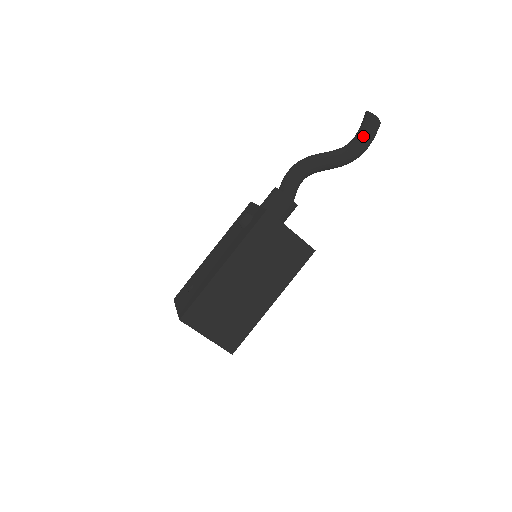
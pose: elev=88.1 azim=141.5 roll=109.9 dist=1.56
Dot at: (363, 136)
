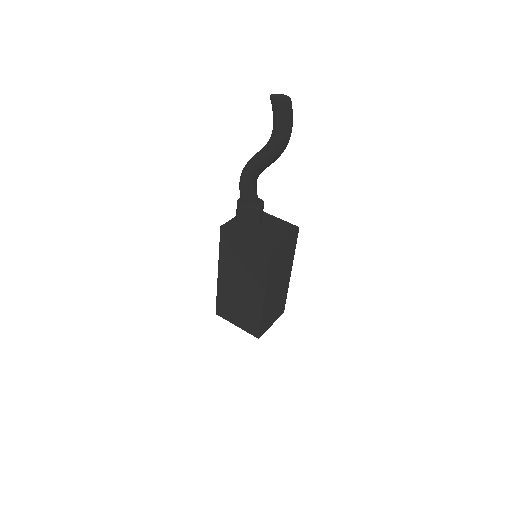
Dot at: (273, 124)
